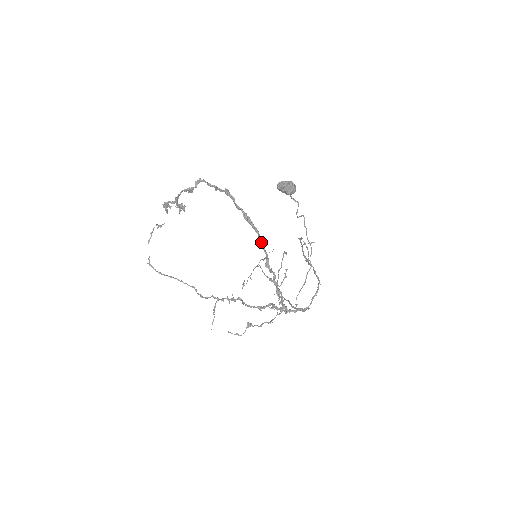
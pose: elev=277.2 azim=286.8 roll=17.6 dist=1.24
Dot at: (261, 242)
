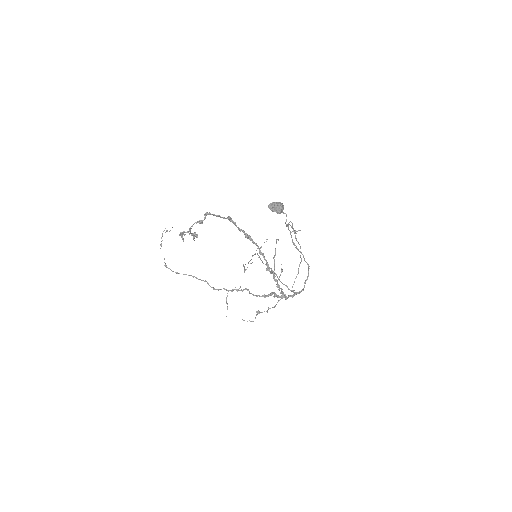
Dot at: (261, 253)
